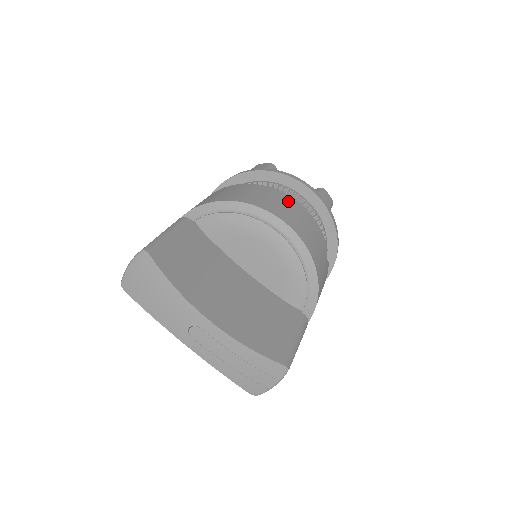
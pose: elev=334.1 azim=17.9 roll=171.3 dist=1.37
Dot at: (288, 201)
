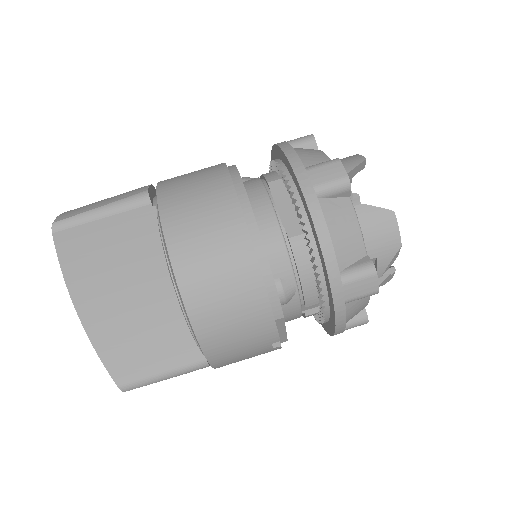
Dot at: (242, 278)
